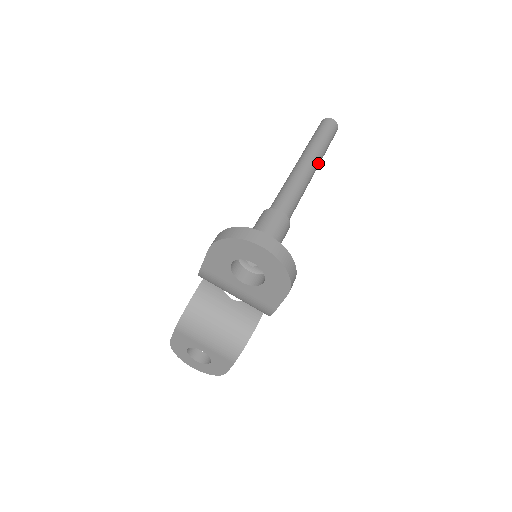
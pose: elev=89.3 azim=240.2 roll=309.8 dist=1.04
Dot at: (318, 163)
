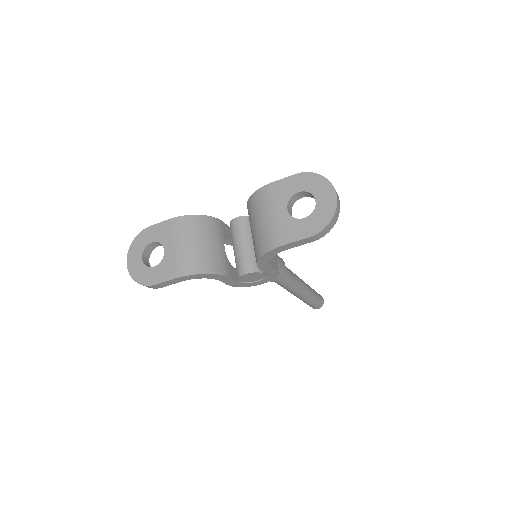
Dot at: (306, 295)
